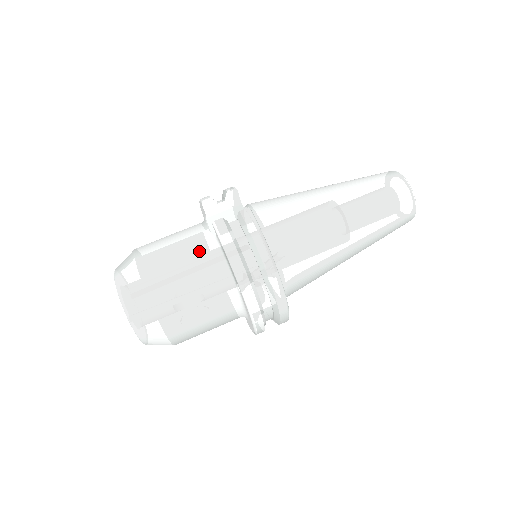
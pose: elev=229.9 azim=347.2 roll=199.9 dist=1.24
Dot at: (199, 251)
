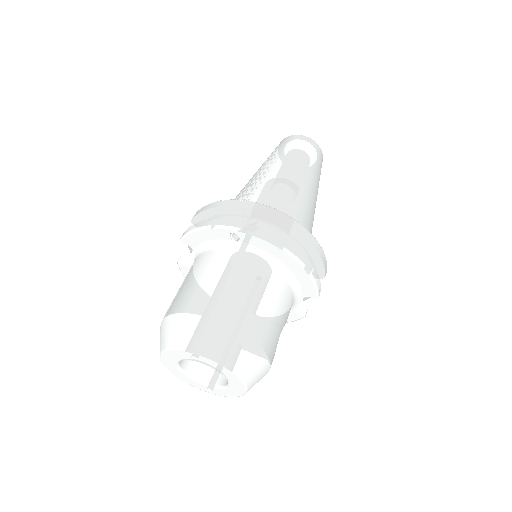
Dot at: (194, 266)
